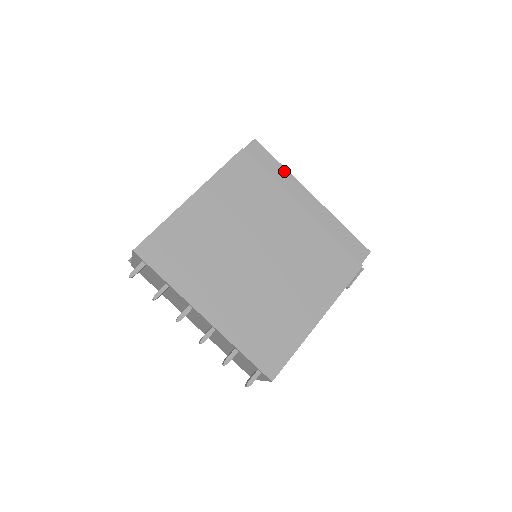
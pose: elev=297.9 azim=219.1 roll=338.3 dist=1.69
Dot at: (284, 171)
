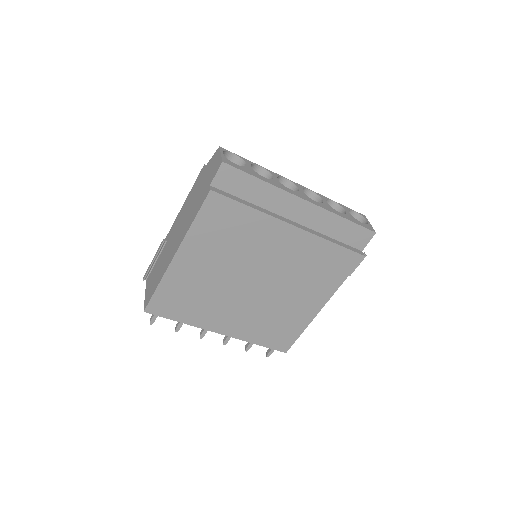
Dot at: (266, 186)
